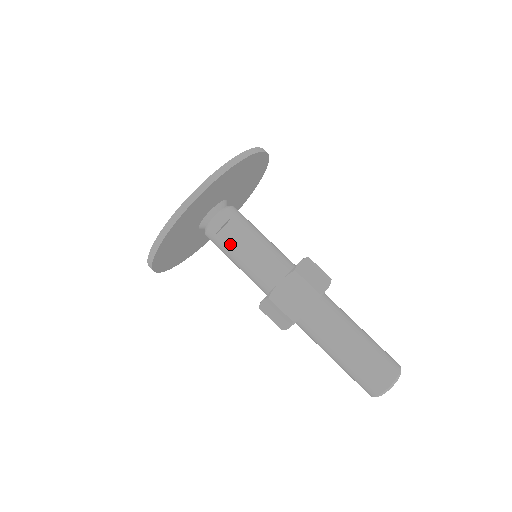
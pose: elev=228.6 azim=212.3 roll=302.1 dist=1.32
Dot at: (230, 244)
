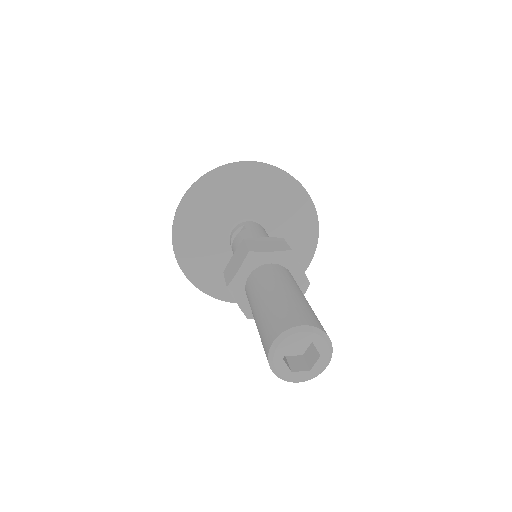
Dot at: (233, 246)
